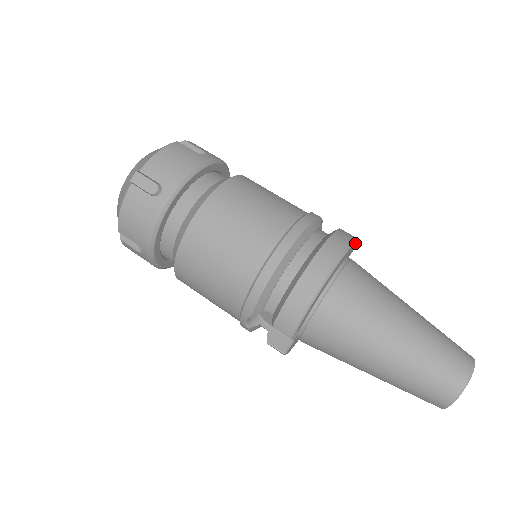
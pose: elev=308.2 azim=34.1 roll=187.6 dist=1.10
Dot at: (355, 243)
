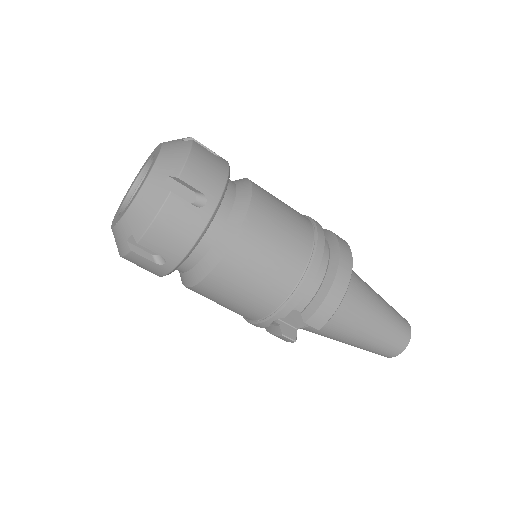
Dot at: occluded
